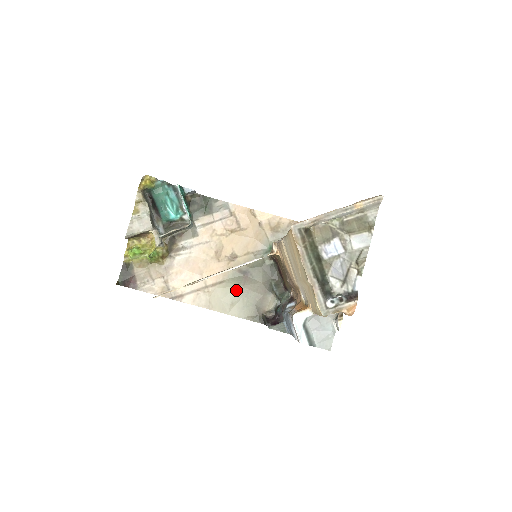
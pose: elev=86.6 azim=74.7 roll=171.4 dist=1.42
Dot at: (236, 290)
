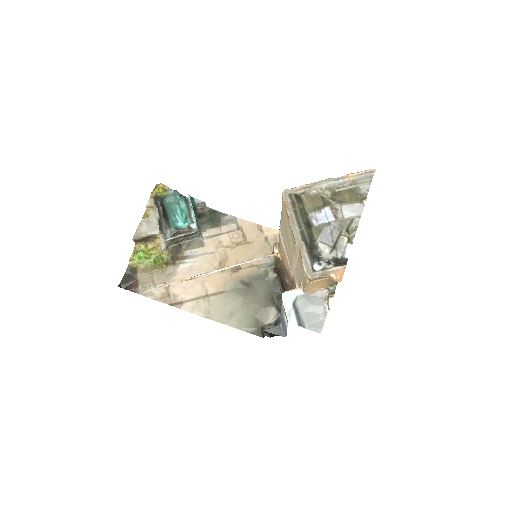
Dot at: (236, 301)
